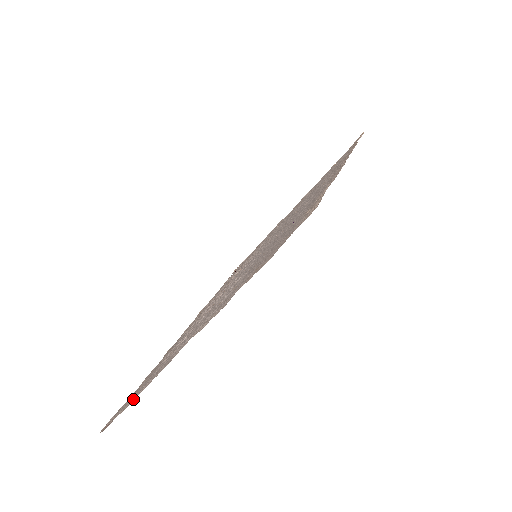
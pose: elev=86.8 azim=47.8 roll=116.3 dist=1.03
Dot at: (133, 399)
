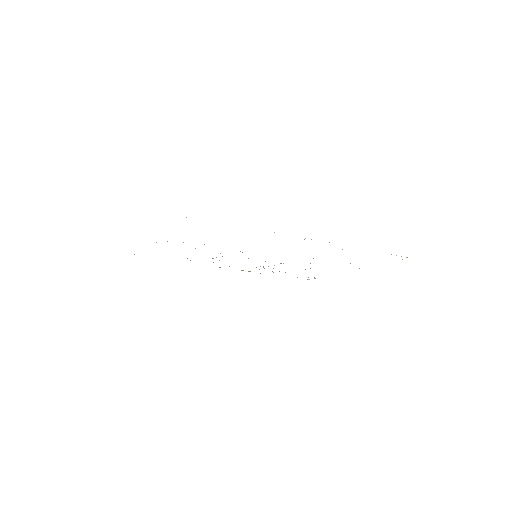
Dot at: occluded
